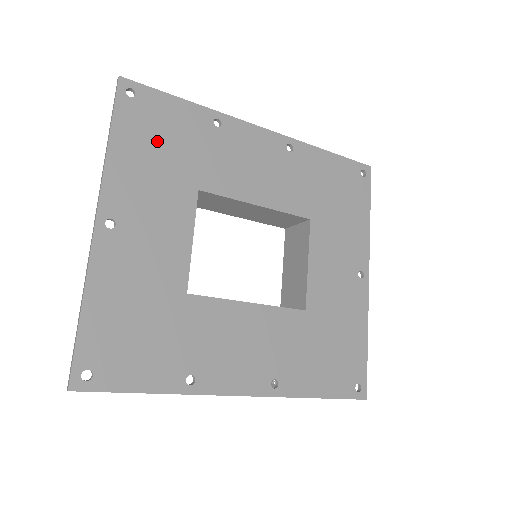
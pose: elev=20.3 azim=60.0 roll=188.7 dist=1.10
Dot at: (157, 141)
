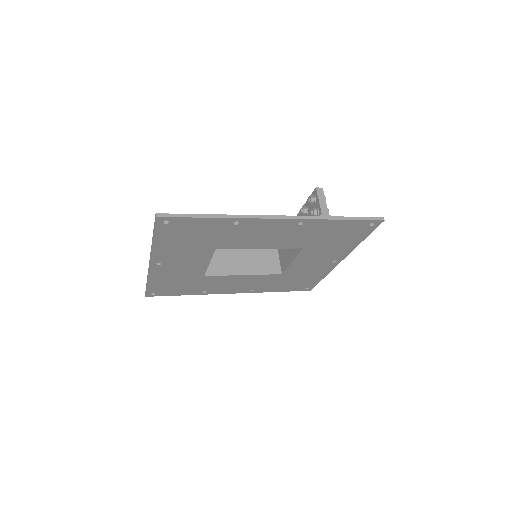
Dot at: (186, 237)
